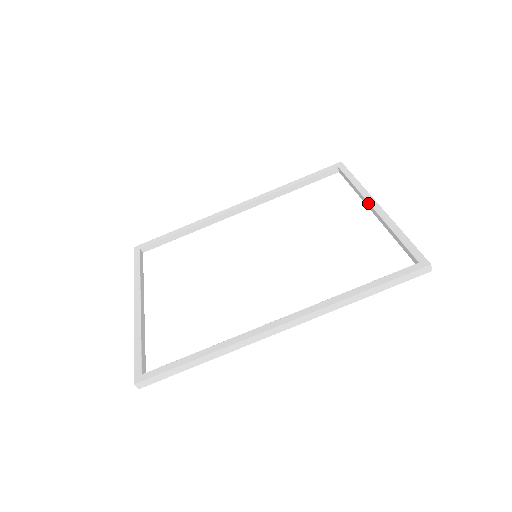
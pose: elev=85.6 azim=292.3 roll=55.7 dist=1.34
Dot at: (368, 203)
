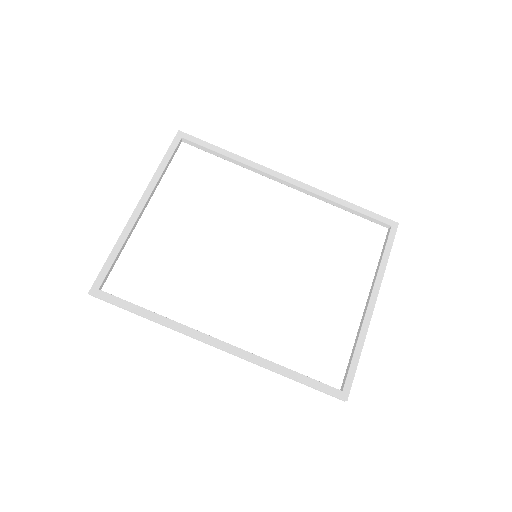
Dot at: (370, 295)
